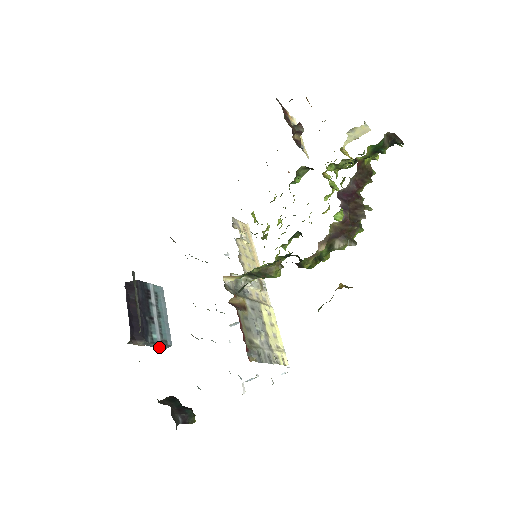
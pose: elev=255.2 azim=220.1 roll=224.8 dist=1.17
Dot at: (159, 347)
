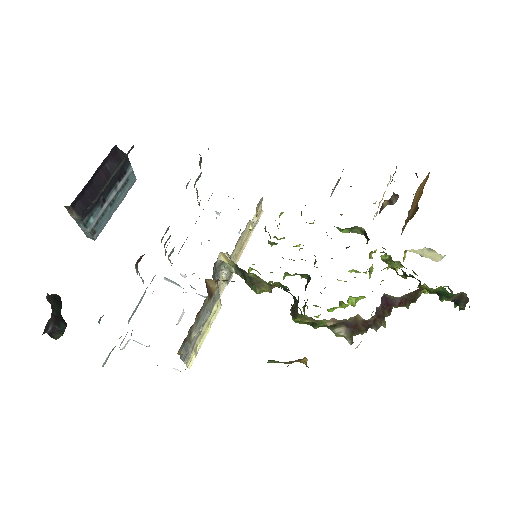
Dot at: (83, 231)
